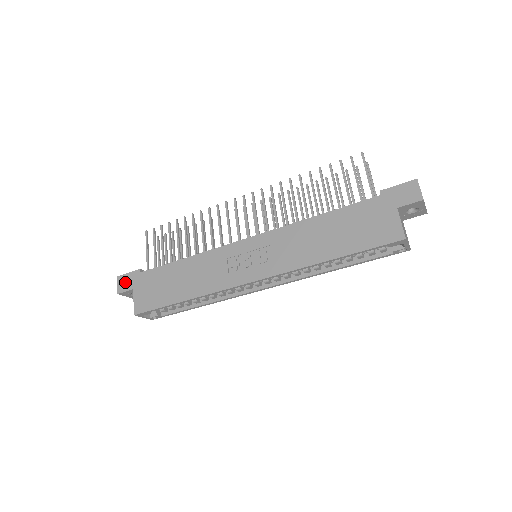
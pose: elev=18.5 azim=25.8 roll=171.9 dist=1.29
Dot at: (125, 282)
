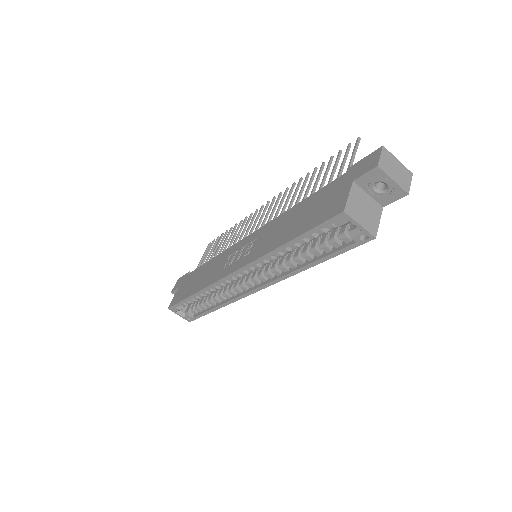
Dot at: (178, 283)
